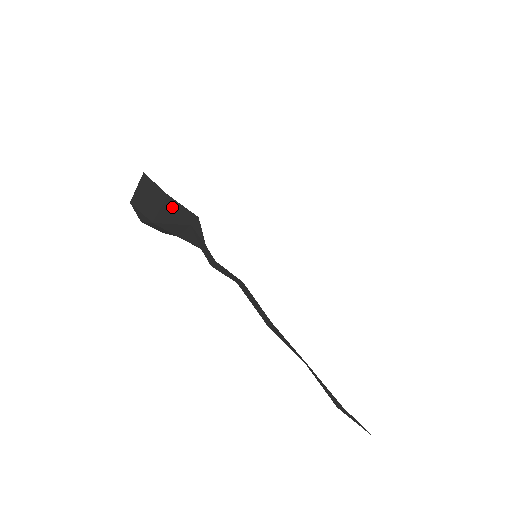
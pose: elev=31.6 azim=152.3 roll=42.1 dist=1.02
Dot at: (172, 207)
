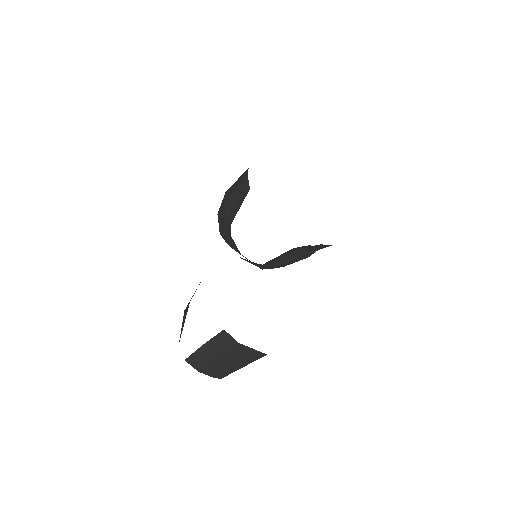
Dot at: (243, 185)
